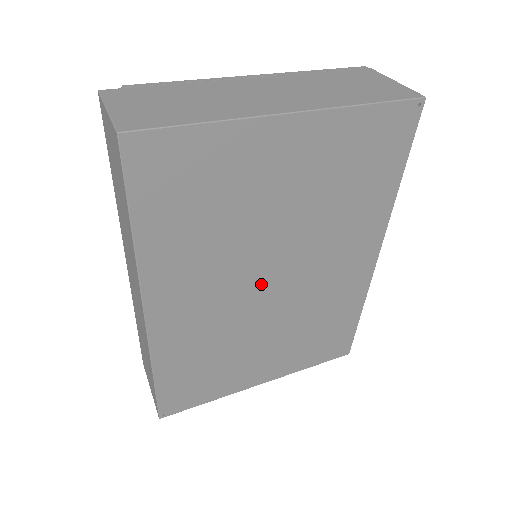
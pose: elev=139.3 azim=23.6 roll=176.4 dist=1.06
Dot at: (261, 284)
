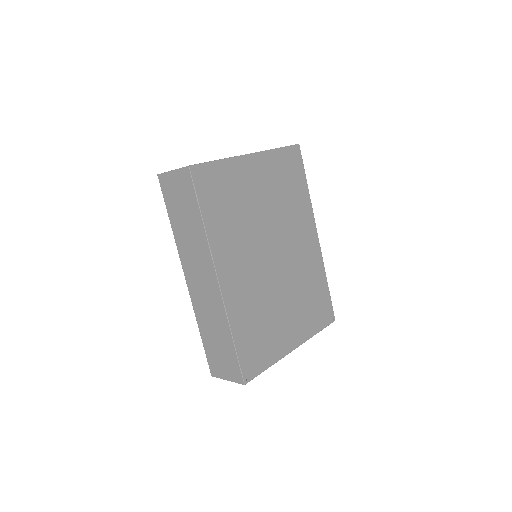
Dot at: (268, 257)
